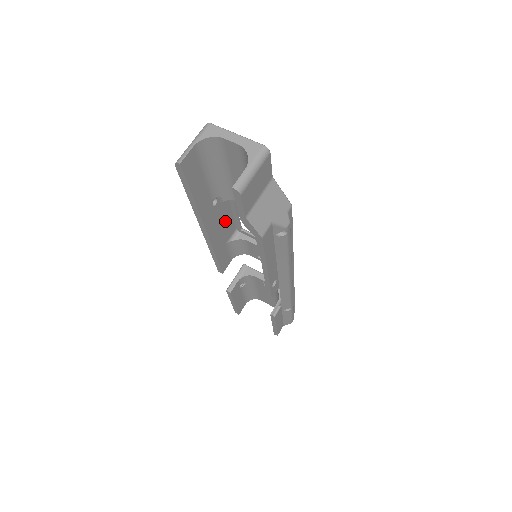
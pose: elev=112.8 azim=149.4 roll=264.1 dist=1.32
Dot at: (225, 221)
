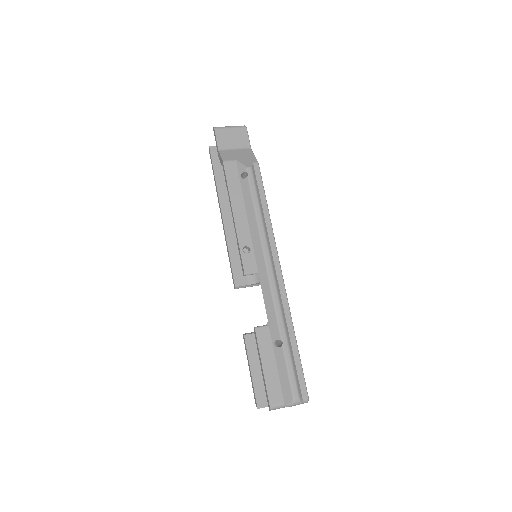
Dot at: occluded
